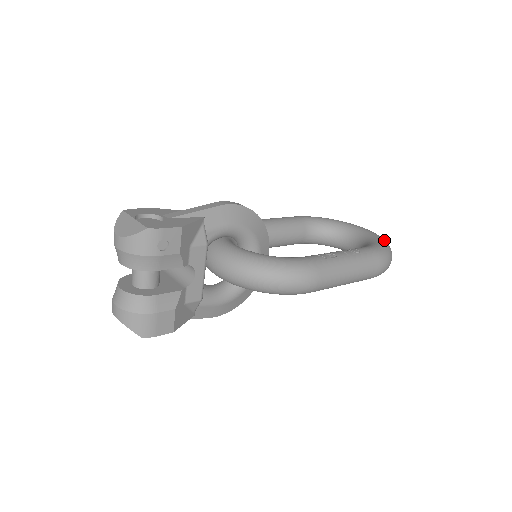
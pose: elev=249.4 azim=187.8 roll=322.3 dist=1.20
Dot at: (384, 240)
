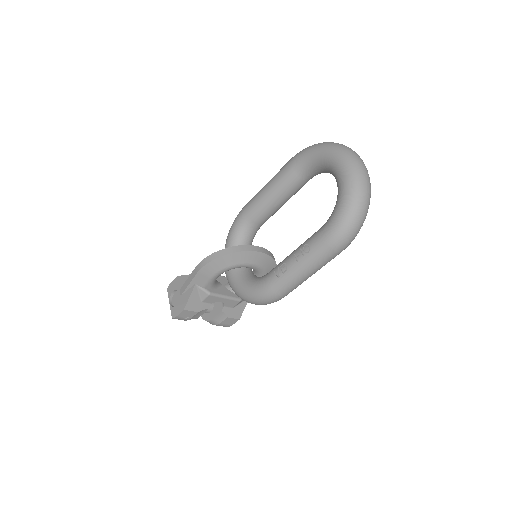
Dot at: (349, 197)
